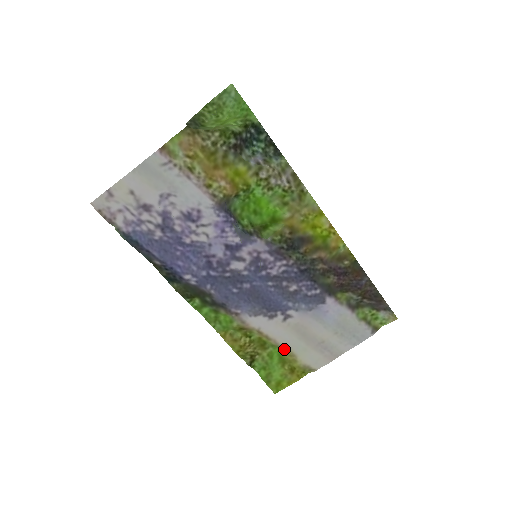
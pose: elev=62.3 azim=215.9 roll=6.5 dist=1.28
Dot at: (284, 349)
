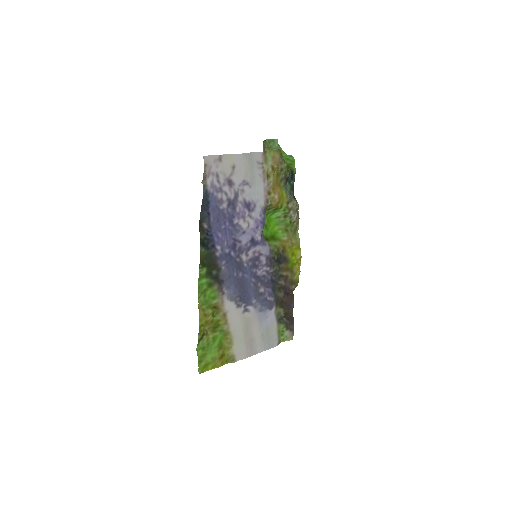
Dot at: (227, 336)
